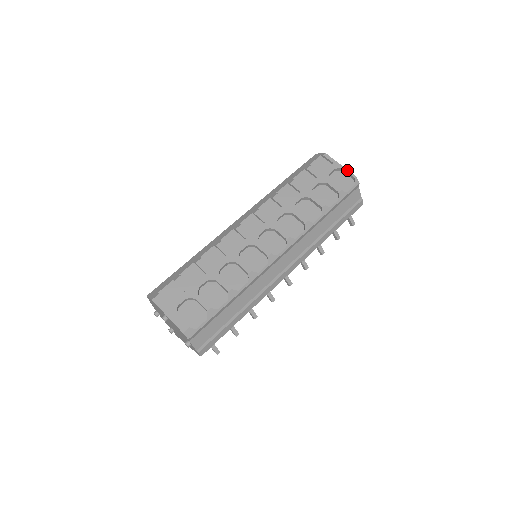
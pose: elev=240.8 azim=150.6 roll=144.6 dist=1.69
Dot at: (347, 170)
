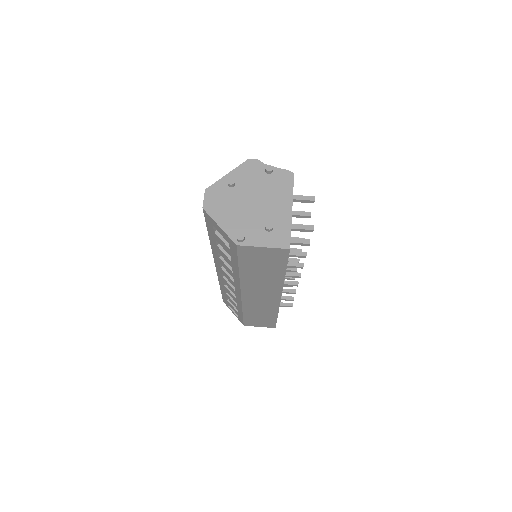
Dot at: occluded
